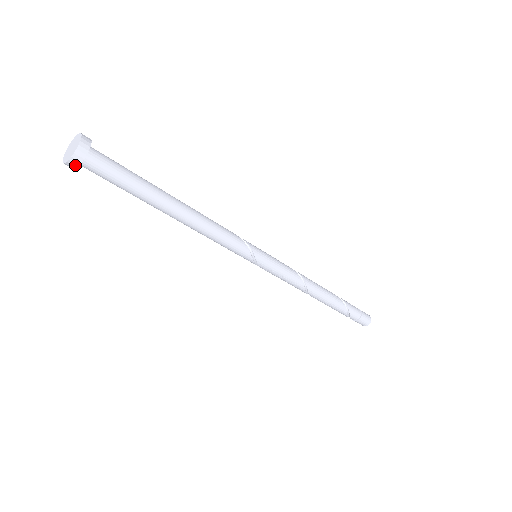
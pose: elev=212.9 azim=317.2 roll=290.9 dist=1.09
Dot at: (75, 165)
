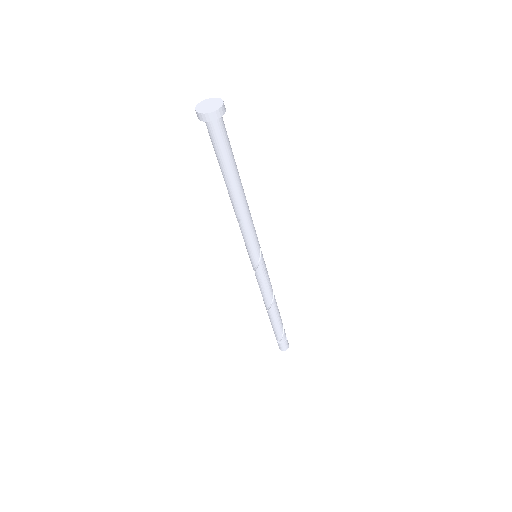
Dot at: (218, 116)
